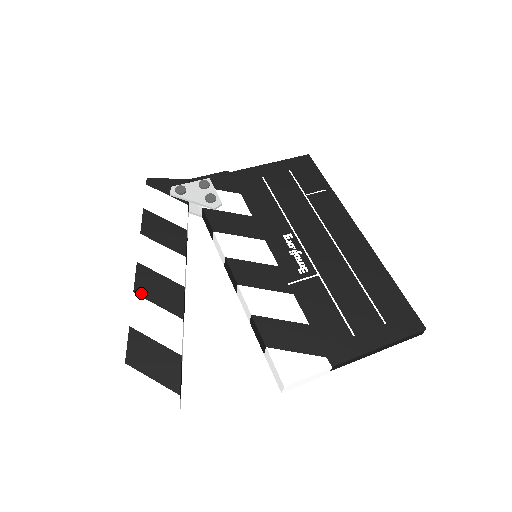
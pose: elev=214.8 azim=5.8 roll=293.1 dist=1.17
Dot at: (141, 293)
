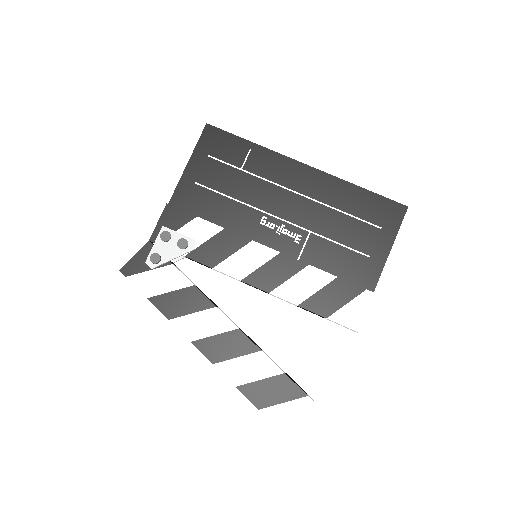
Dot at: (218, 360)
